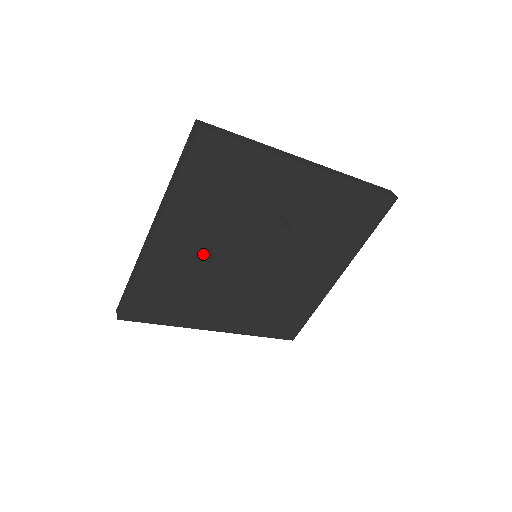
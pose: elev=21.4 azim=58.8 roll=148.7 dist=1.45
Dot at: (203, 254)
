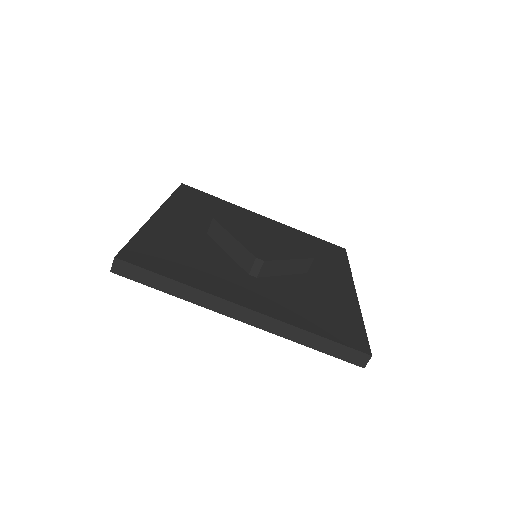
Dot at: (204, 235)
